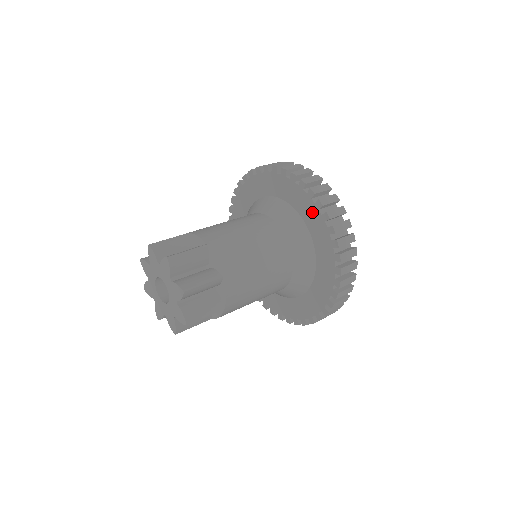
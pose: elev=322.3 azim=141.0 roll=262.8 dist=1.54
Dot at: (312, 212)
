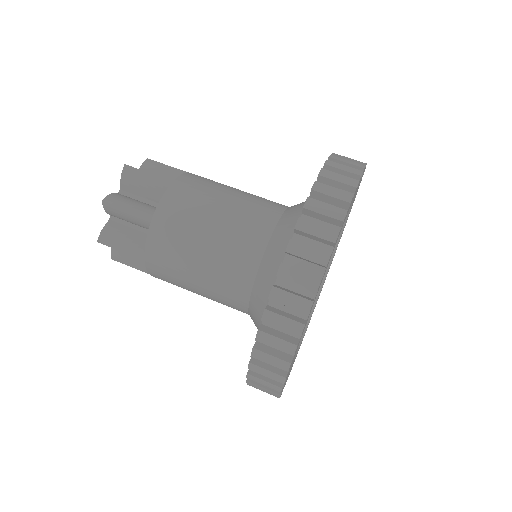
Dot at: occluded
